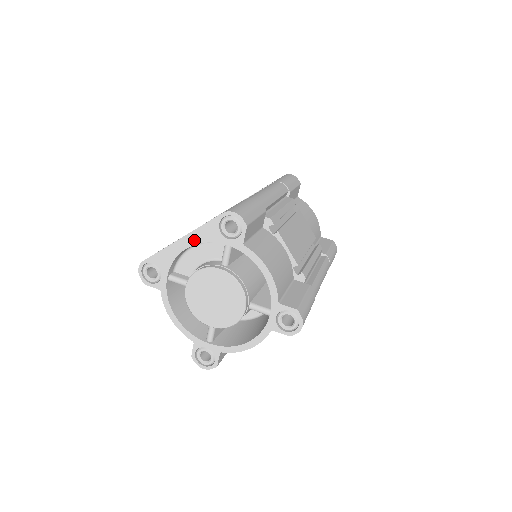
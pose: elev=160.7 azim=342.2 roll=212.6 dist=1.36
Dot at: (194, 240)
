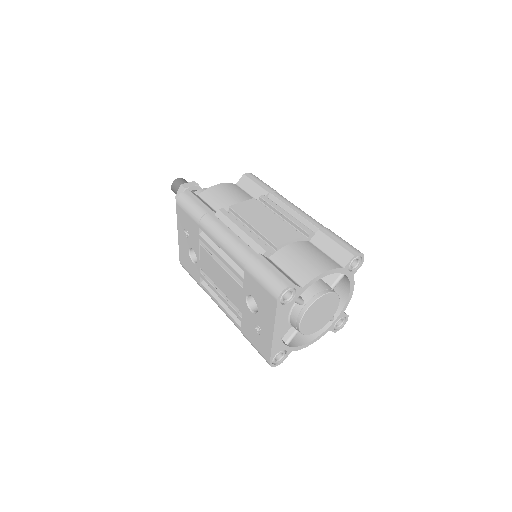
Dot at: (280, 324)
